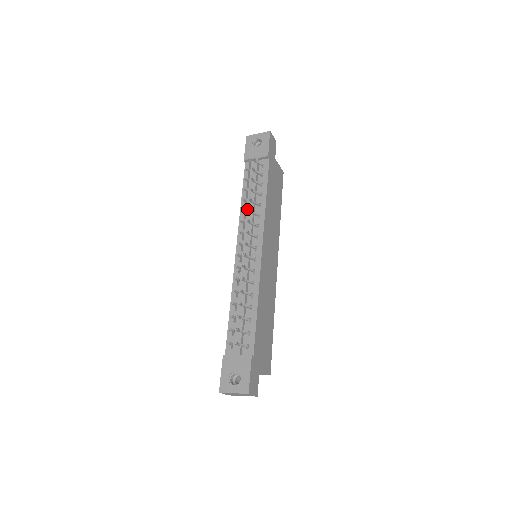
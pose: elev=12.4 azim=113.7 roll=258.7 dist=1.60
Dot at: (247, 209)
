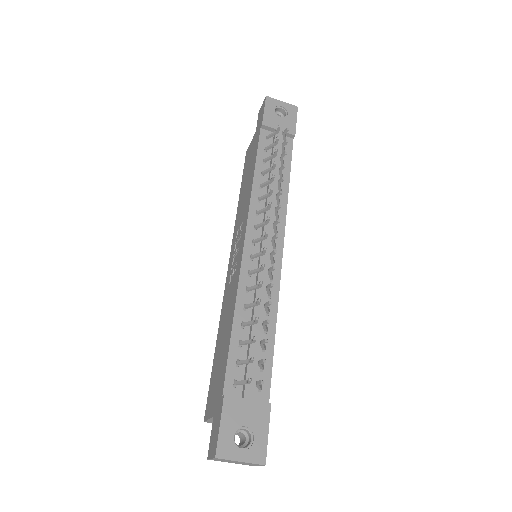
Dot at: (263, 189)
